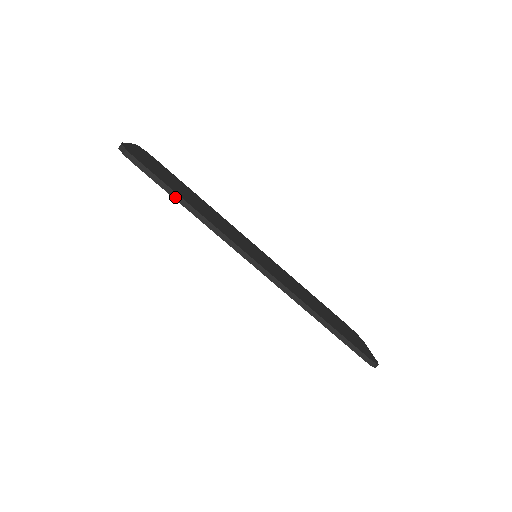
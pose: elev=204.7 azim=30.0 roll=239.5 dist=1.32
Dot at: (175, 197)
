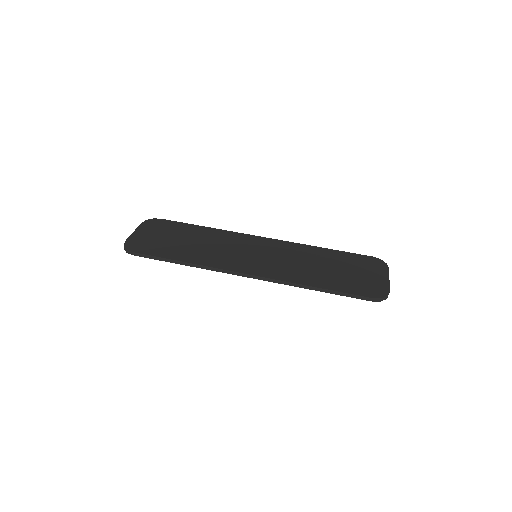
Dot at: (170, 261)
